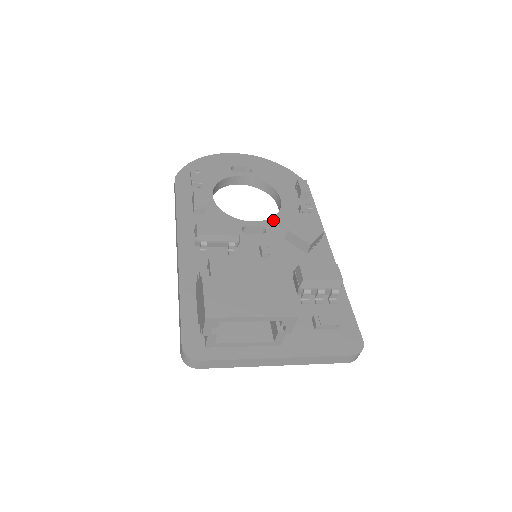
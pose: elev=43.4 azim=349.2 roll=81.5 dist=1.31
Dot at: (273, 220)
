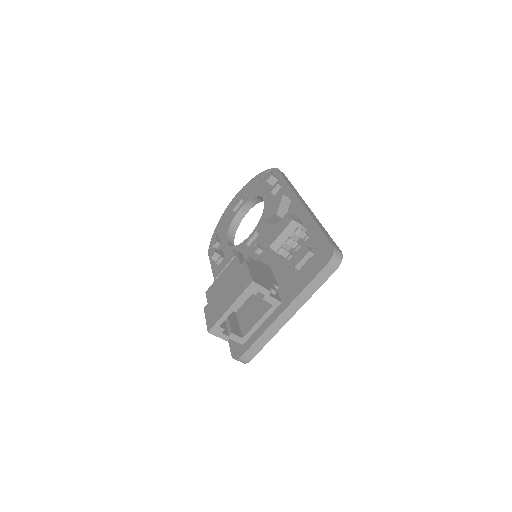
Dot at: (261, 219)
